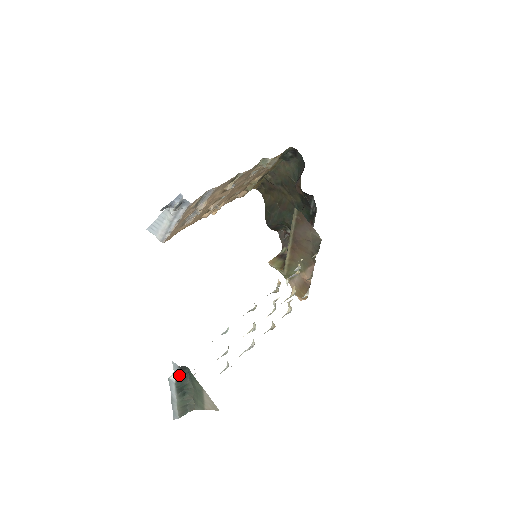
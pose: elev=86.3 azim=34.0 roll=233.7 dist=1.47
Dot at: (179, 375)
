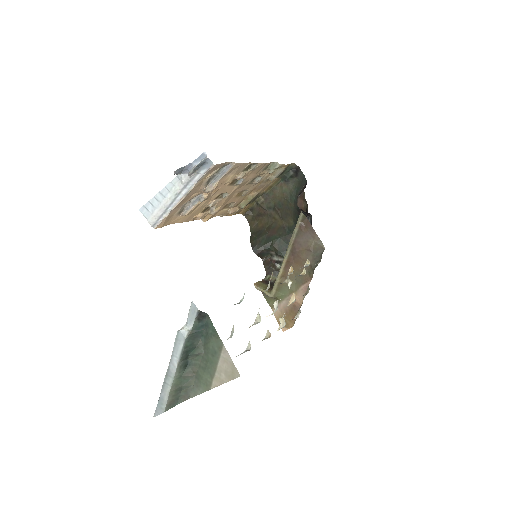
Dot at: (193, 327)
